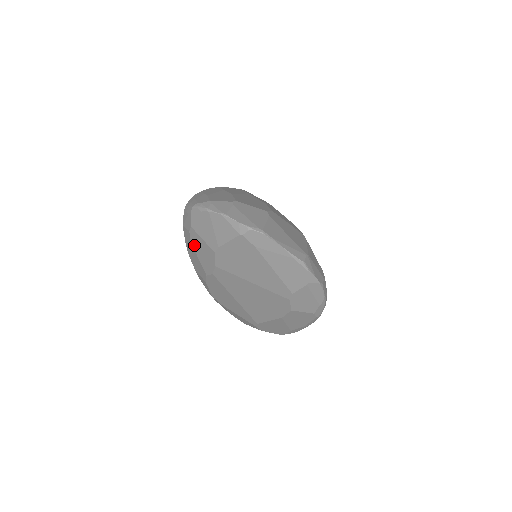
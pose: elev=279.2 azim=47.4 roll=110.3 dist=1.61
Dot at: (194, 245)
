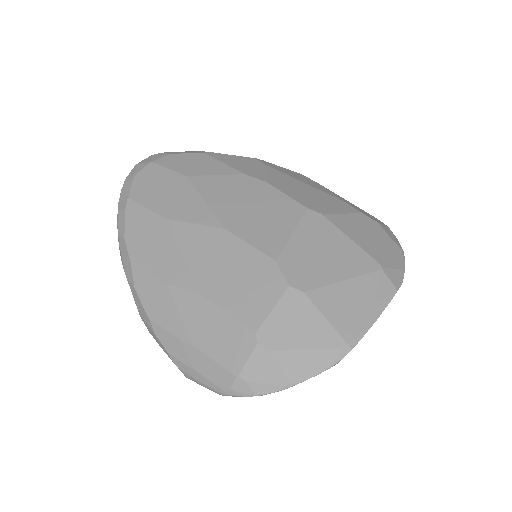
Dot at: occluded
